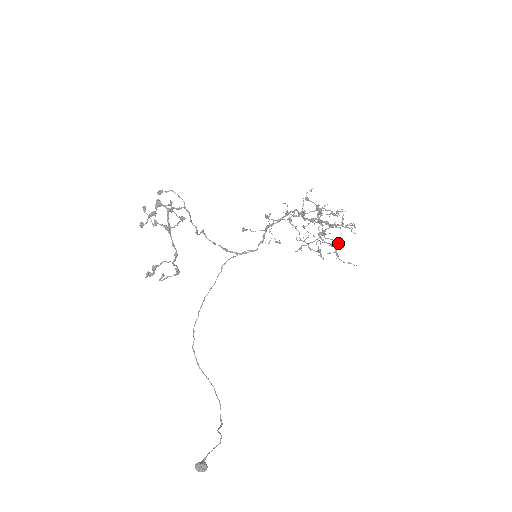
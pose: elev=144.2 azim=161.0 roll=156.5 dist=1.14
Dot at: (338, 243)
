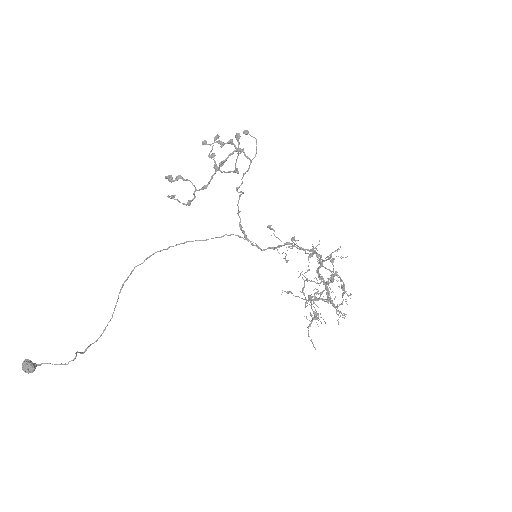
Dot at: occluded
